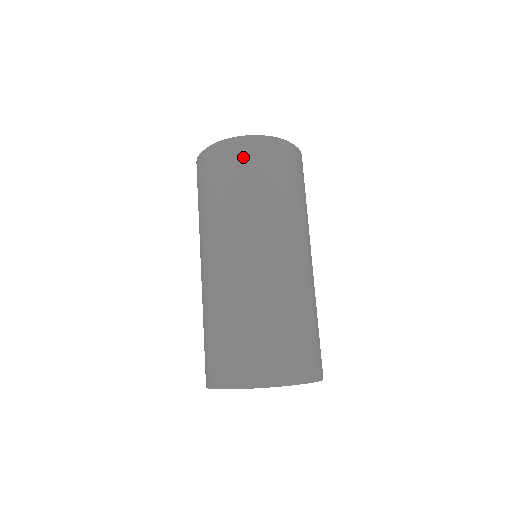
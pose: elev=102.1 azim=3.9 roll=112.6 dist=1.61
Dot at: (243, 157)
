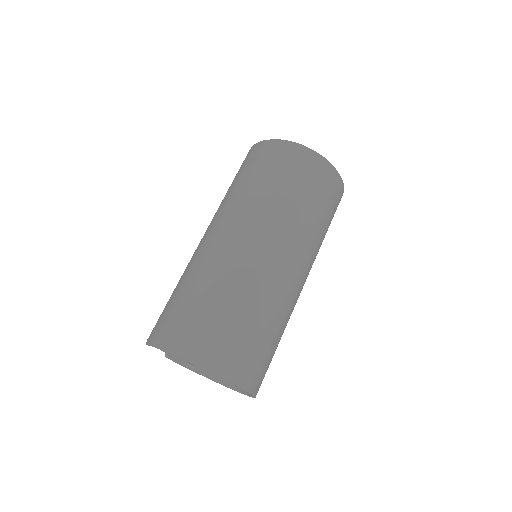
Dot at: (300, 164)
